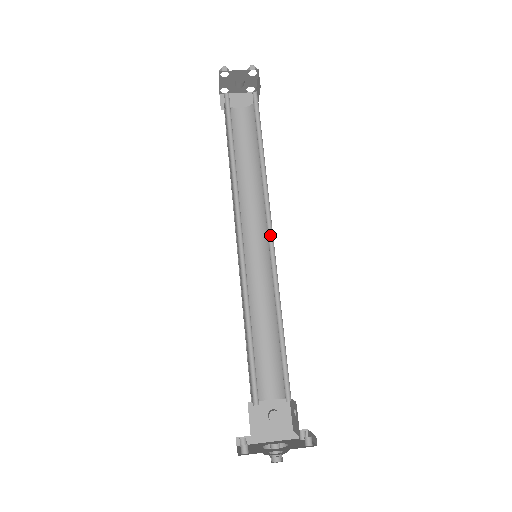
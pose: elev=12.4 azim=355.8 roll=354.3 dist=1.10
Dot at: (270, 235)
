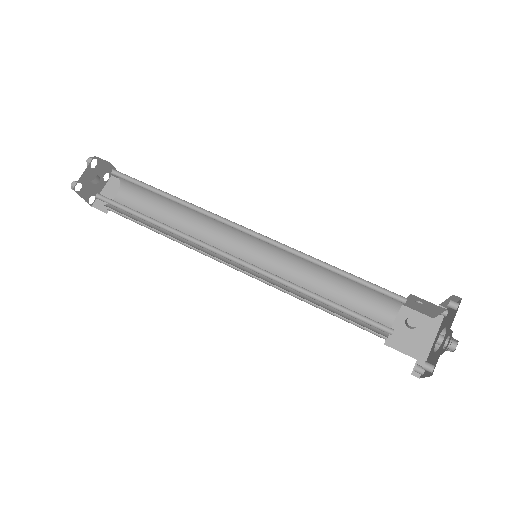
Dot at: (245, 231)
